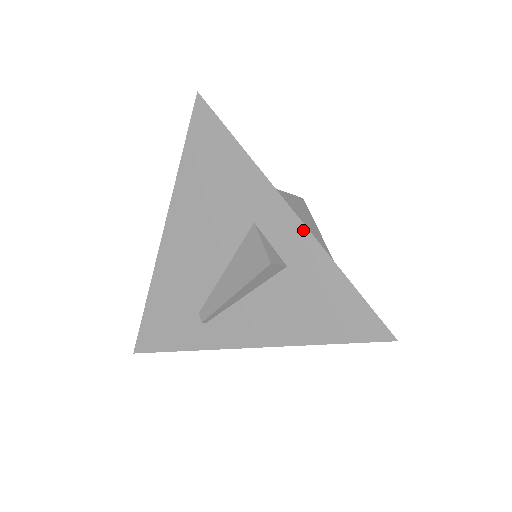
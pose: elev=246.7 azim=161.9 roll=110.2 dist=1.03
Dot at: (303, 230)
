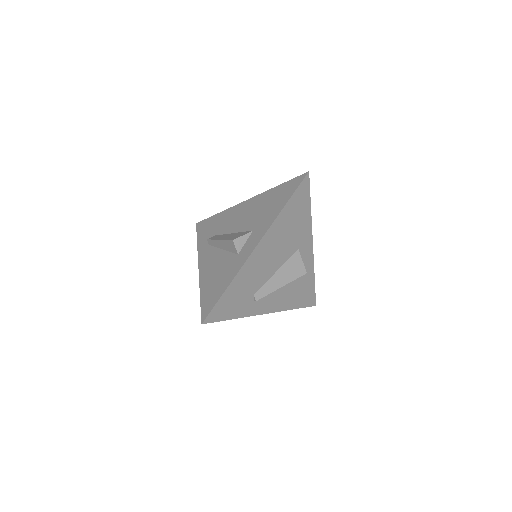
Dot at: (312, 256)
